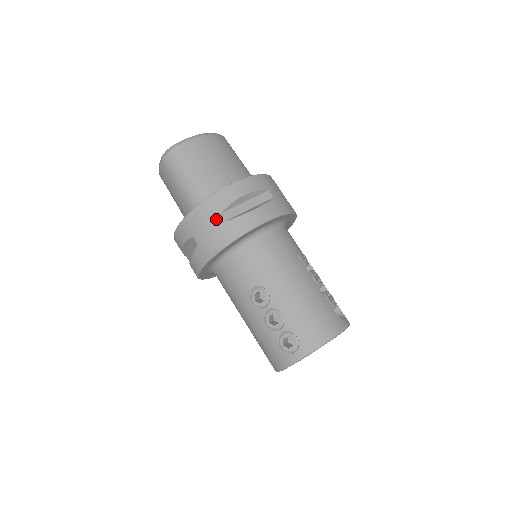
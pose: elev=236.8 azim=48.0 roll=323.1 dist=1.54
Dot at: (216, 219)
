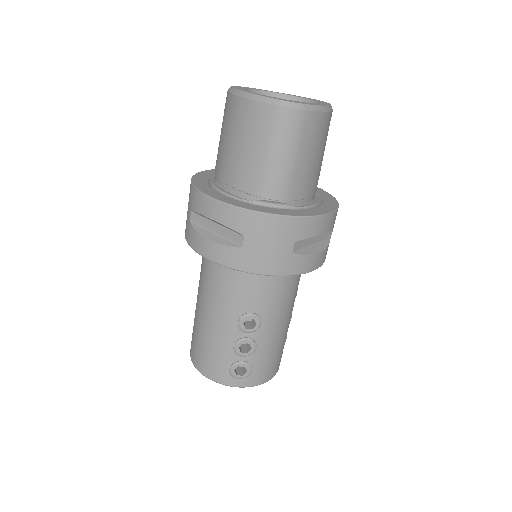
Dot at: (287, 244)
